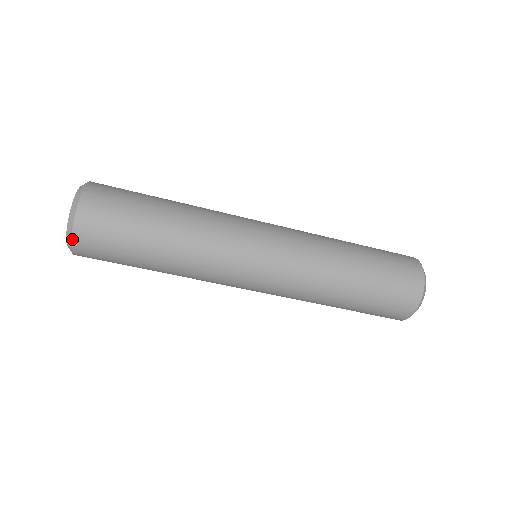
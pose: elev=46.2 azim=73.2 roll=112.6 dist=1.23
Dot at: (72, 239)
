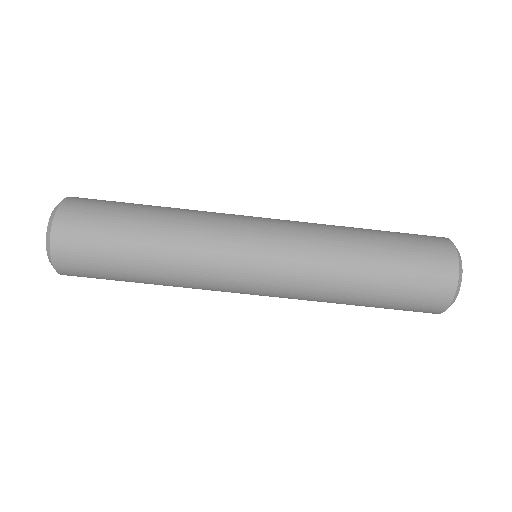
Dot at: (52, 230)
